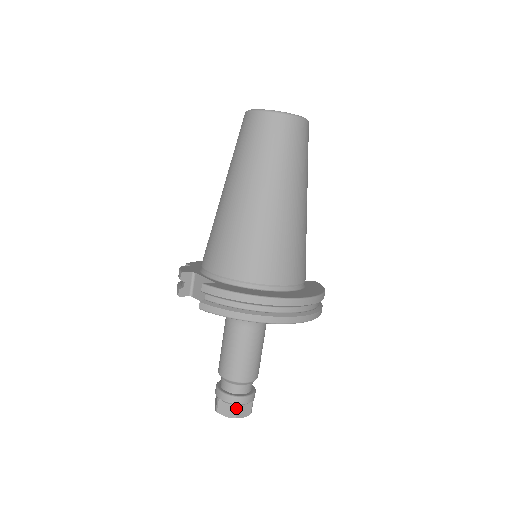
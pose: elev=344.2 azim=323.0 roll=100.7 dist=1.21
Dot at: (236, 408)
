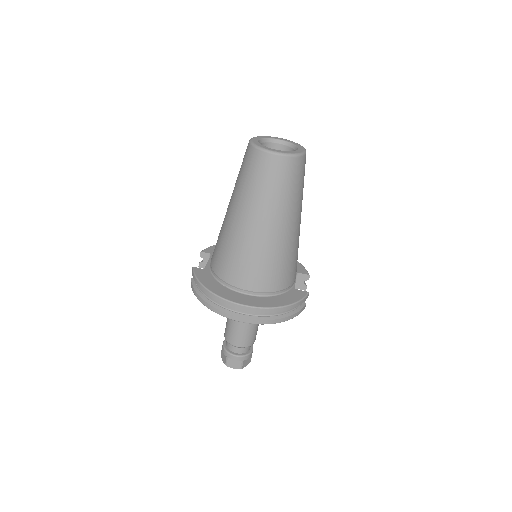
Dot at: (227, 359)
